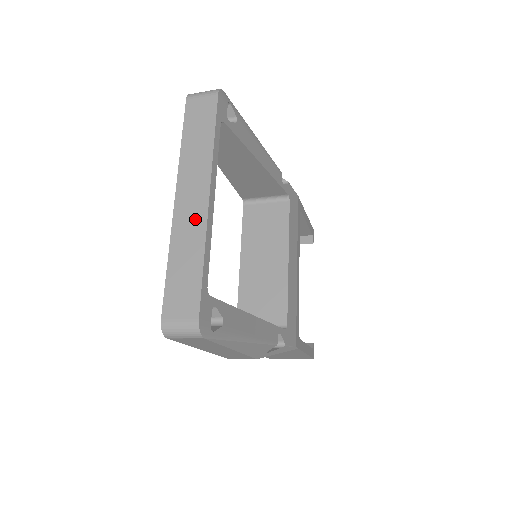
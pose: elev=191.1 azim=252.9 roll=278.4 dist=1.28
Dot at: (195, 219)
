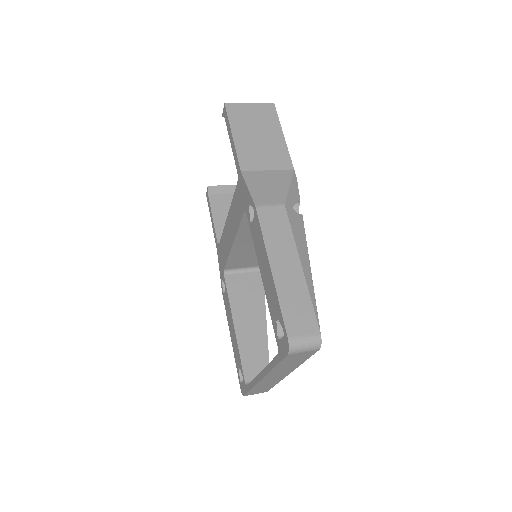
Dot at: (275, 380)
